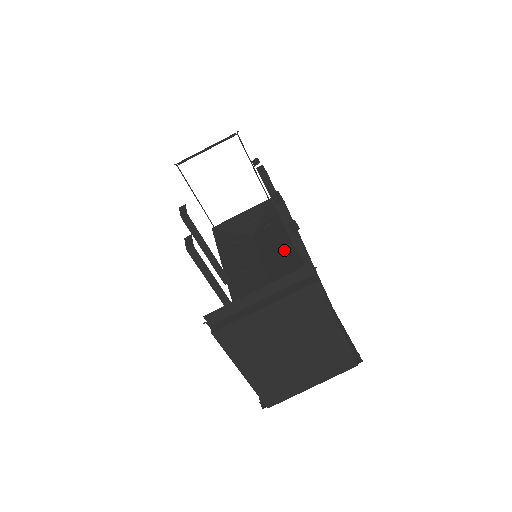
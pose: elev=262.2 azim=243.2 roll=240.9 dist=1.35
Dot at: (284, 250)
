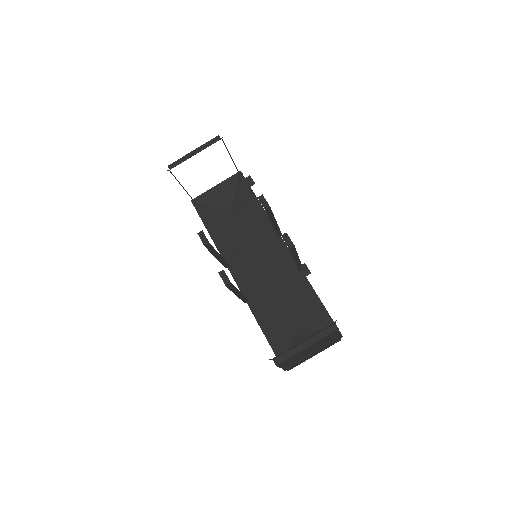
Dot at: (266, 234)
